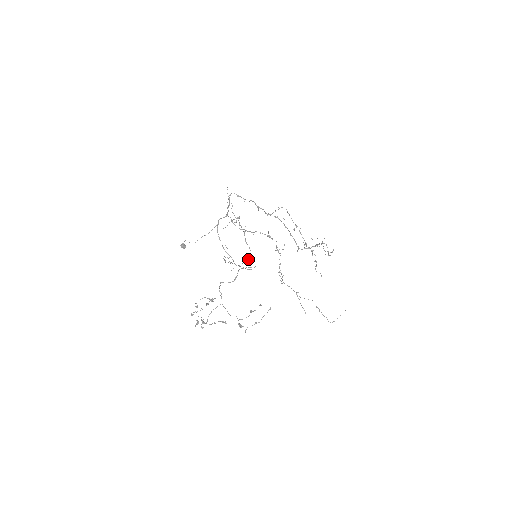
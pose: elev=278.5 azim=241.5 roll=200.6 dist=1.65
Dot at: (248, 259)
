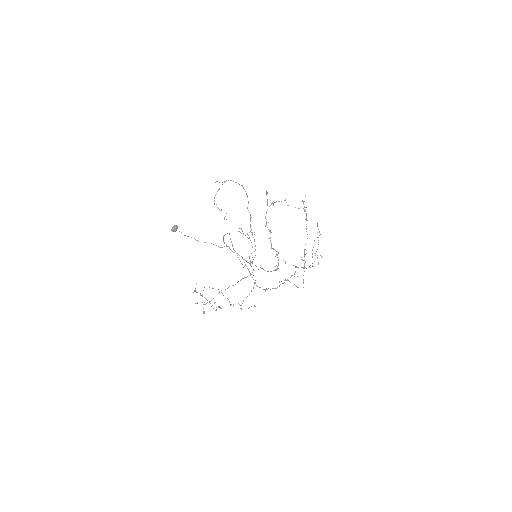
Dot at: occluded
